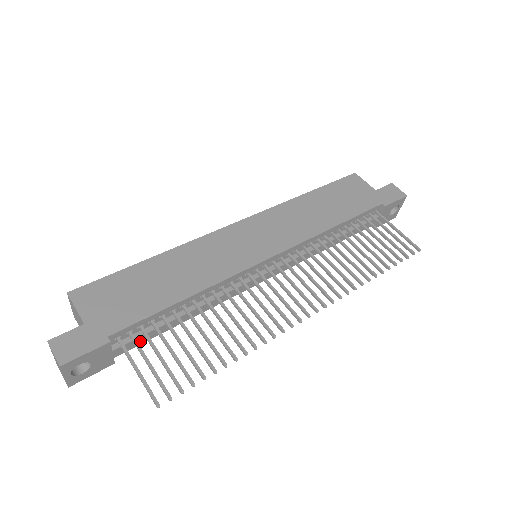
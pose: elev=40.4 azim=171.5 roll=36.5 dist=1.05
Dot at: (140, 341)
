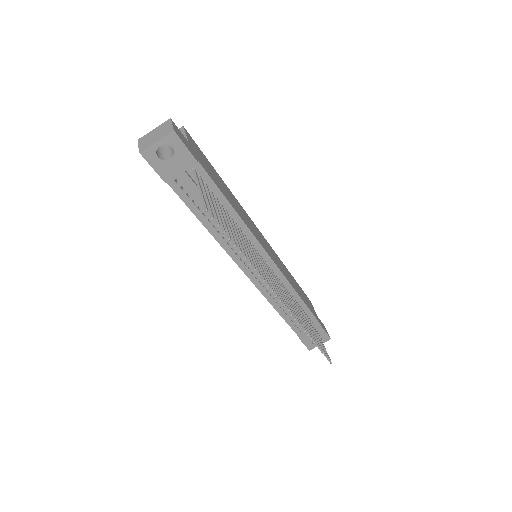
Dot at: (185, 196)
